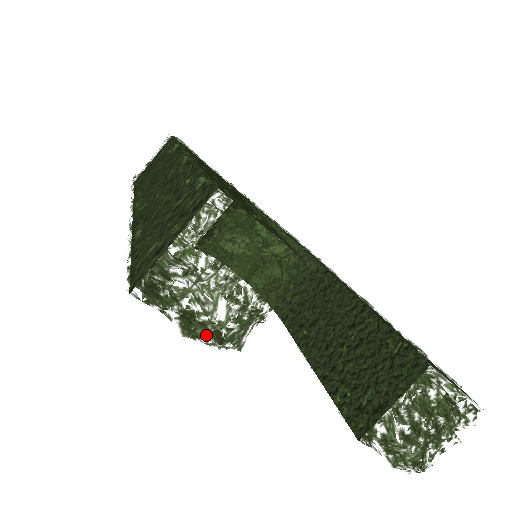
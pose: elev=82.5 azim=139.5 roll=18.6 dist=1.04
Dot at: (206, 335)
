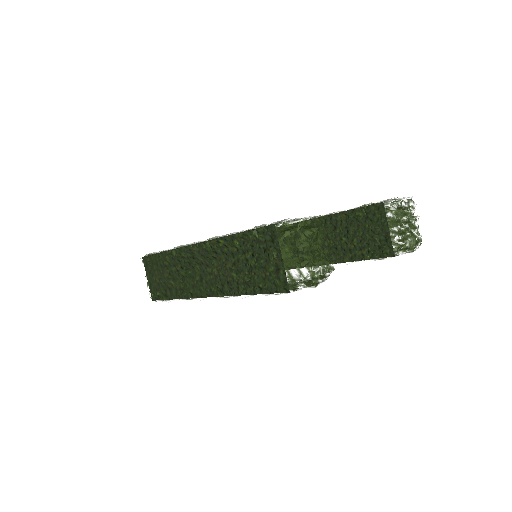
Dot at: (320, 279)
